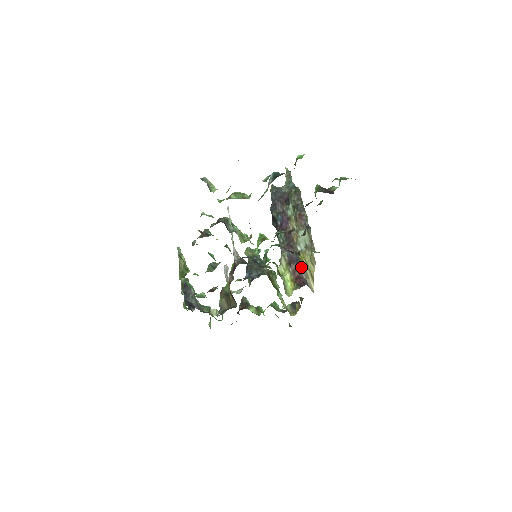
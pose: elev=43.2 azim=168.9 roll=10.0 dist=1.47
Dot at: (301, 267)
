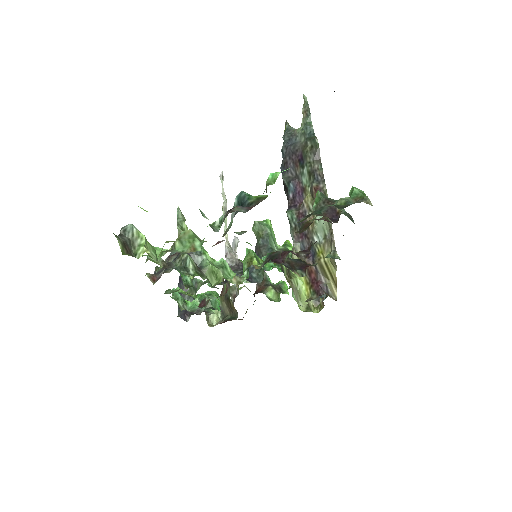
Dot at: (318, 267)
